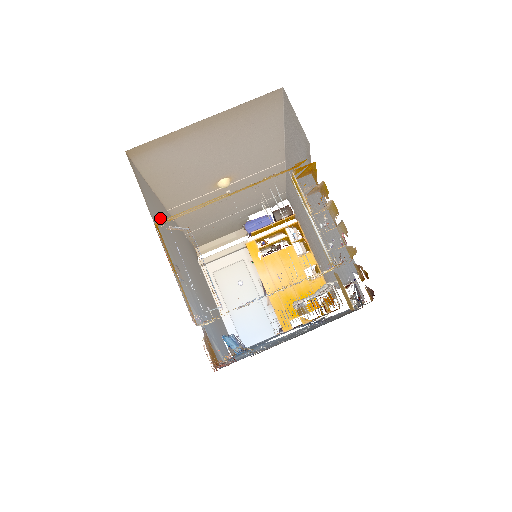
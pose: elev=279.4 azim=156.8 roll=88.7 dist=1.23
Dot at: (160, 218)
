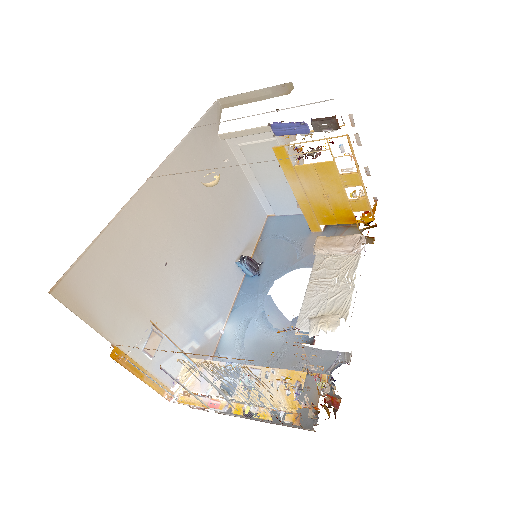
Dot at: (126, 274)
